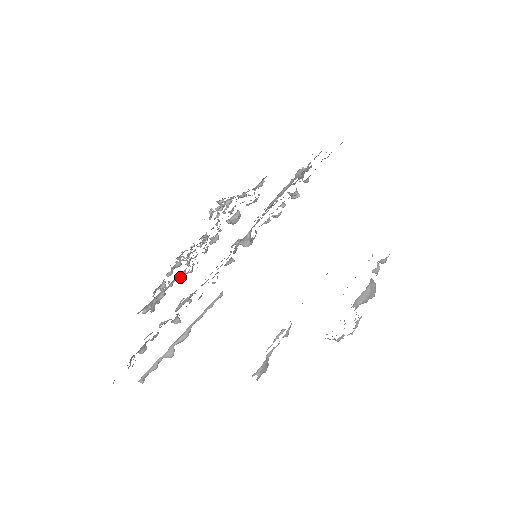
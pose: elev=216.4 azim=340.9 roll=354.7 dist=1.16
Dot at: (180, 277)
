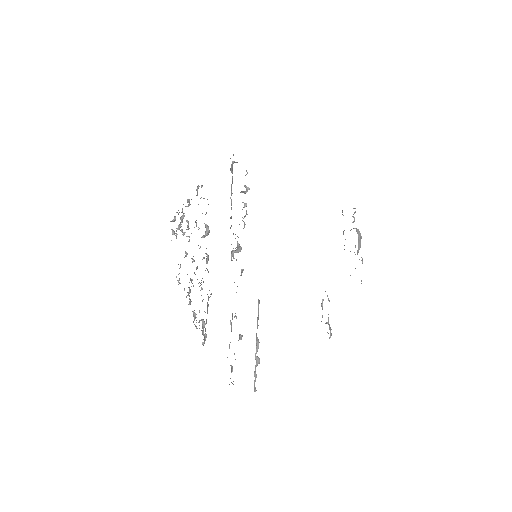
Dot at: (207, 304)
